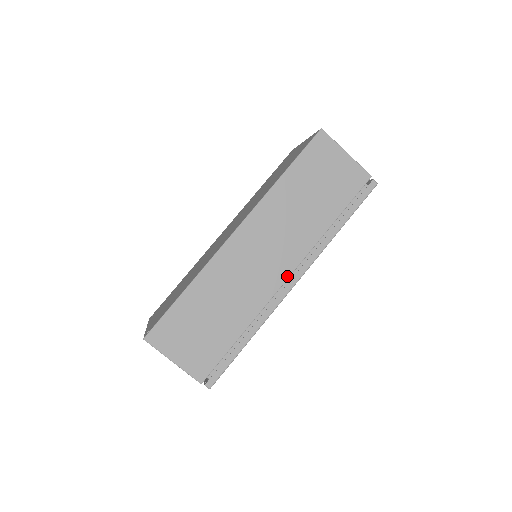
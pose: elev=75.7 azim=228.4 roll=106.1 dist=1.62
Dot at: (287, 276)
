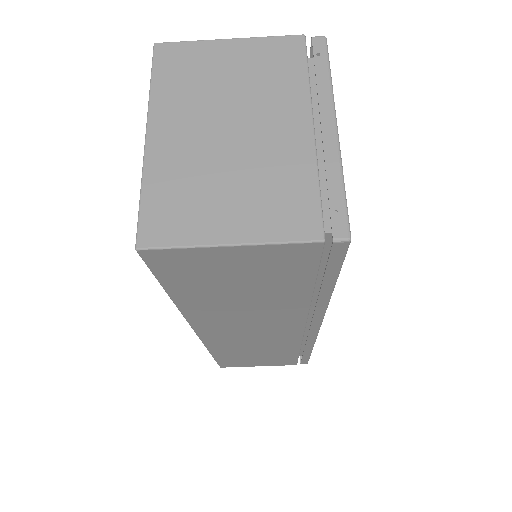
Dot at: (301, 330)
